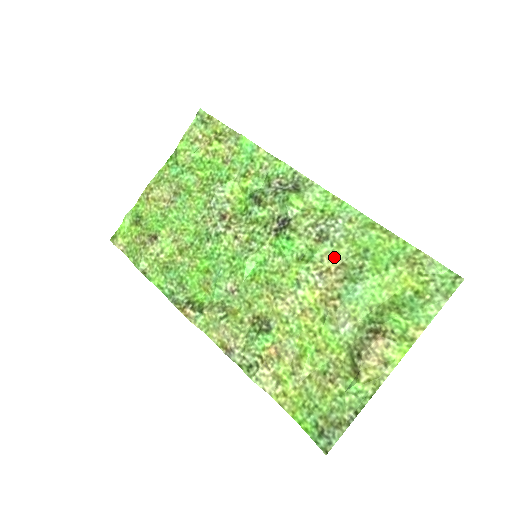
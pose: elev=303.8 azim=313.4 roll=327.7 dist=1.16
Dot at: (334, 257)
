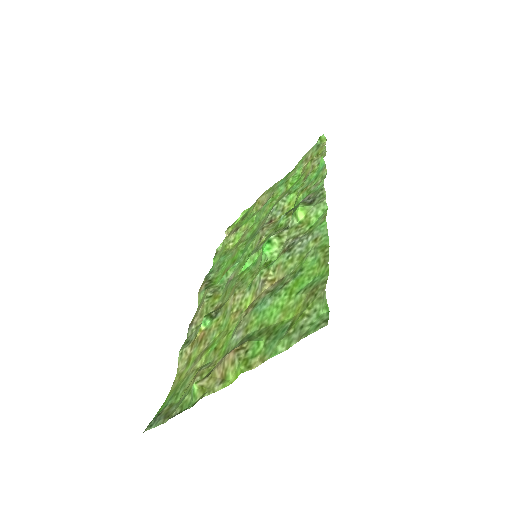
Dot at: (282, 270)
